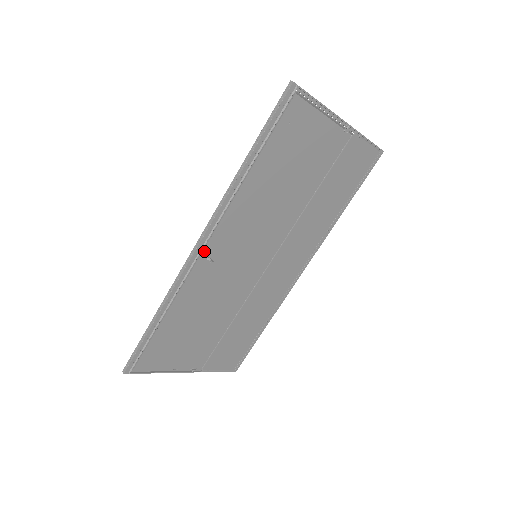
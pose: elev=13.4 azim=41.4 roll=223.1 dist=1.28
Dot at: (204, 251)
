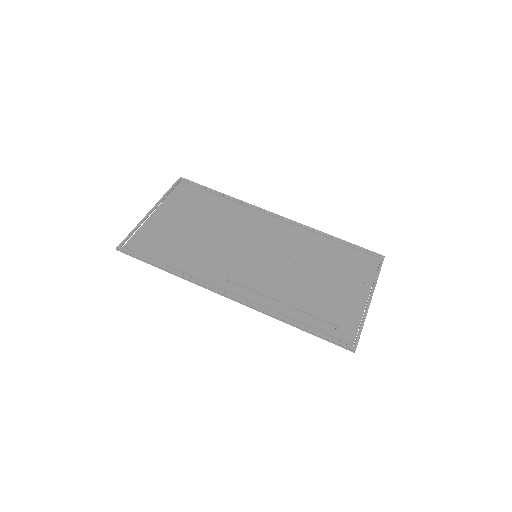
Dot at: (228, 290)
